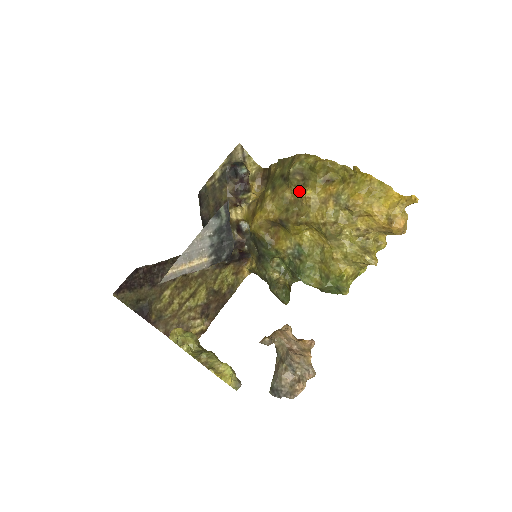
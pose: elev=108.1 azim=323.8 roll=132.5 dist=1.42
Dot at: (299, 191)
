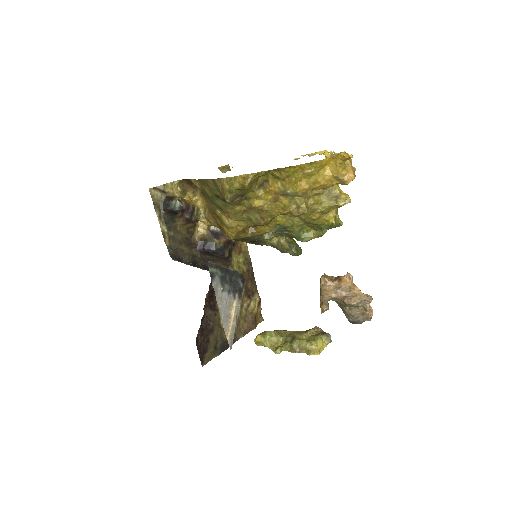
Dot at: (246, 203)
